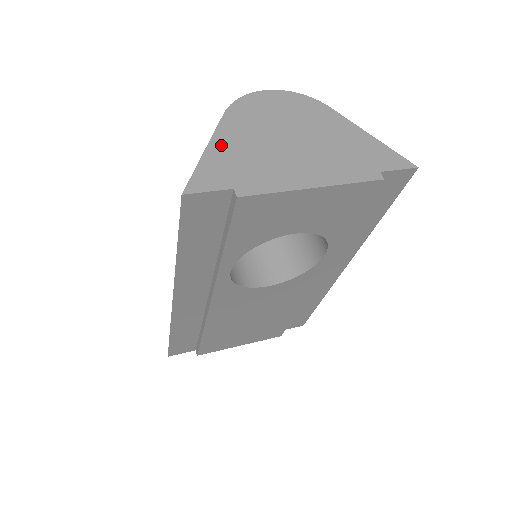
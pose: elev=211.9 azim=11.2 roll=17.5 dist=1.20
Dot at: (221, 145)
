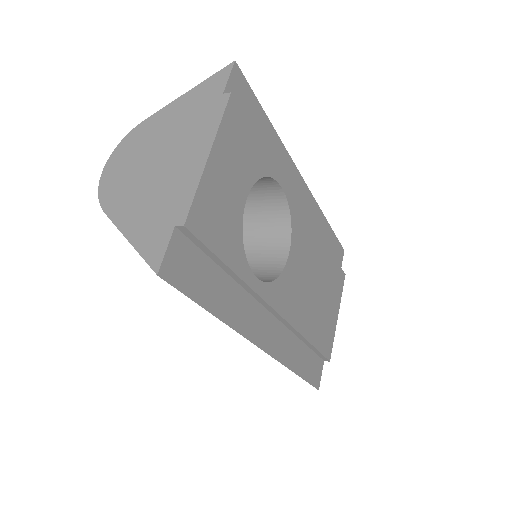
Dot at: (131, 225)
